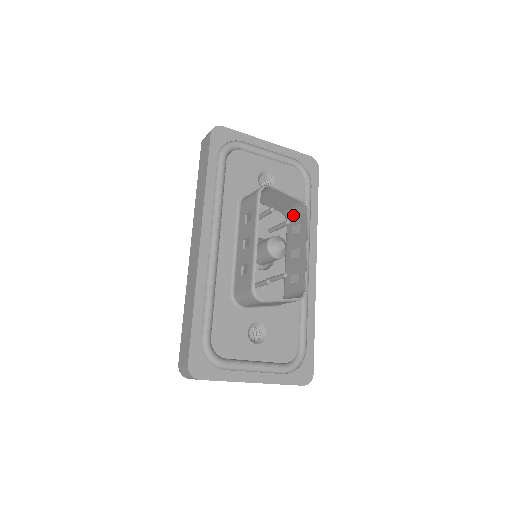
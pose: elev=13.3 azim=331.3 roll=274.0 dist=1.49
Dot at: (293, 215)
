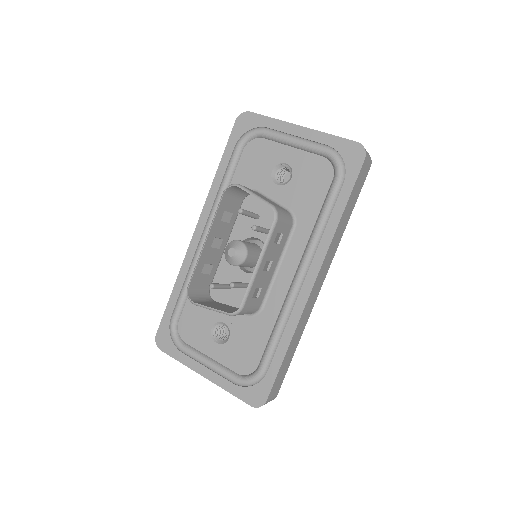
Dot at: occluded
